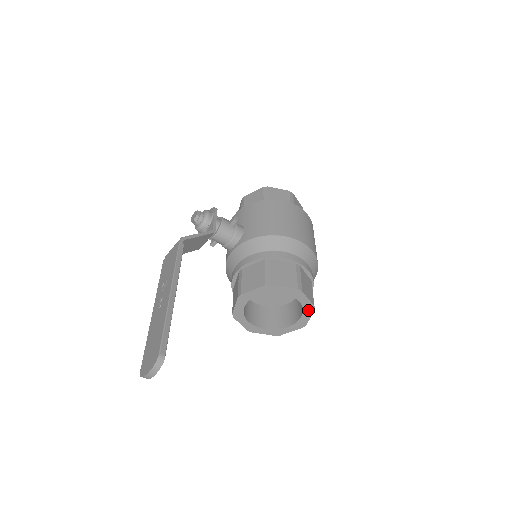
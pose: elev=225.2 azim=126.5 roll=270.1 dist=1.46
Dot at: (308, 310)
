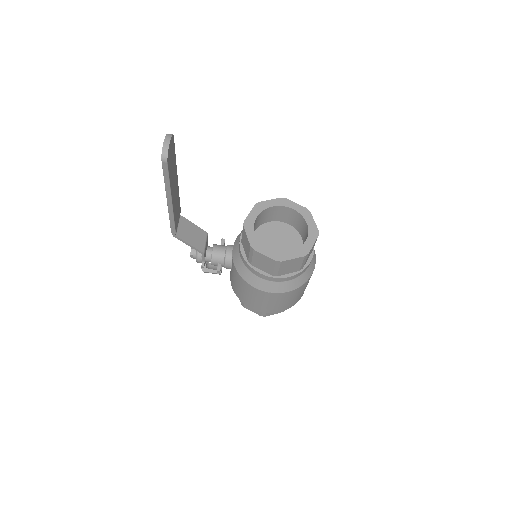
Dot at: (306, 214)
